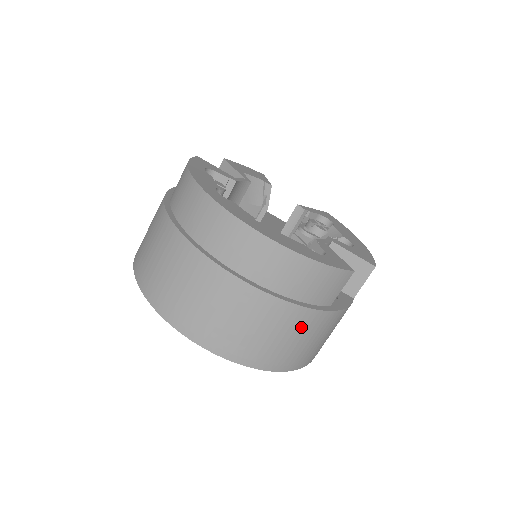
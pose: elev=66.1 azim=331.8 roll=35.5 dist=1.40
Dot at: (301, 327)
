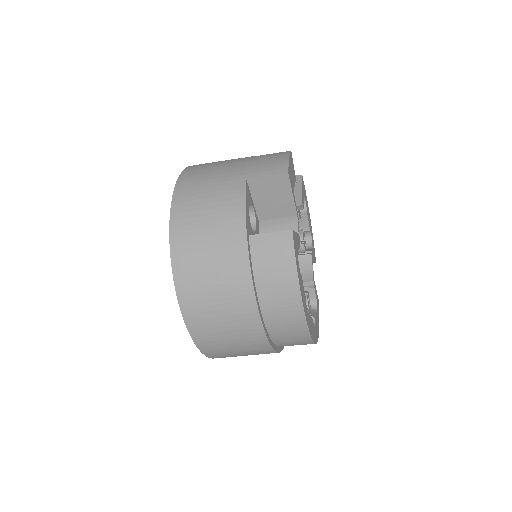
Dot at: occluded
